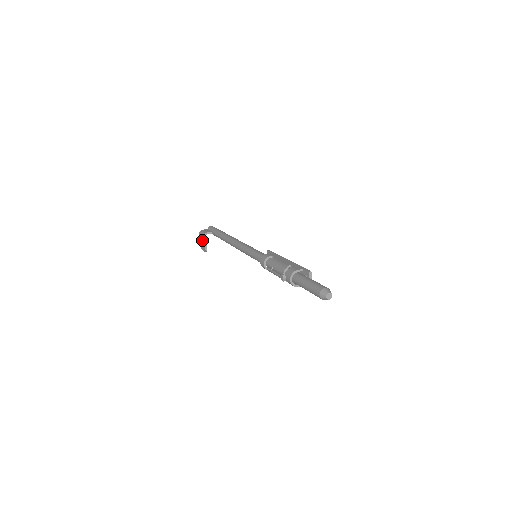
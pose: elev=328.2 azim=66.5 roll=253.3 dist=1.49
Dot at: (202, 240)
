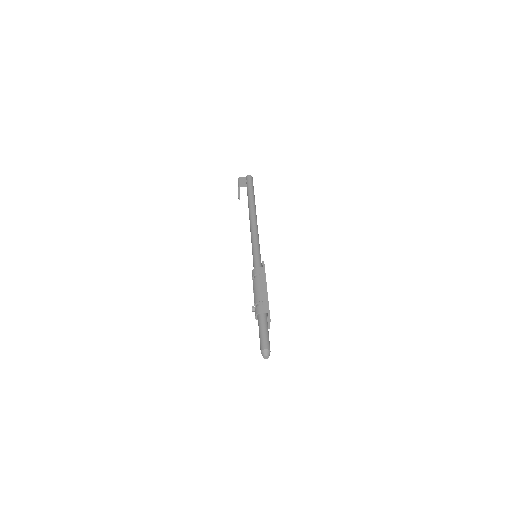
Dot at: occluded
